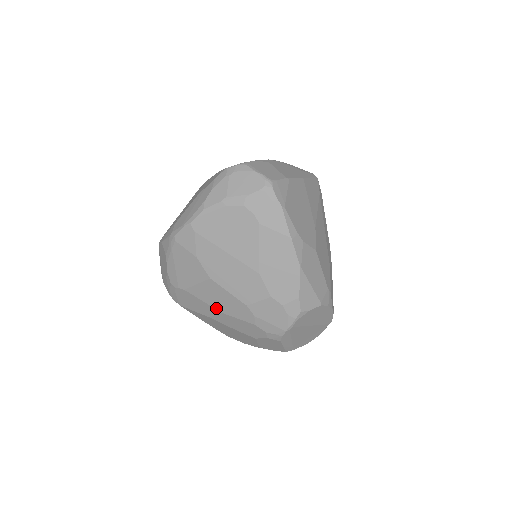
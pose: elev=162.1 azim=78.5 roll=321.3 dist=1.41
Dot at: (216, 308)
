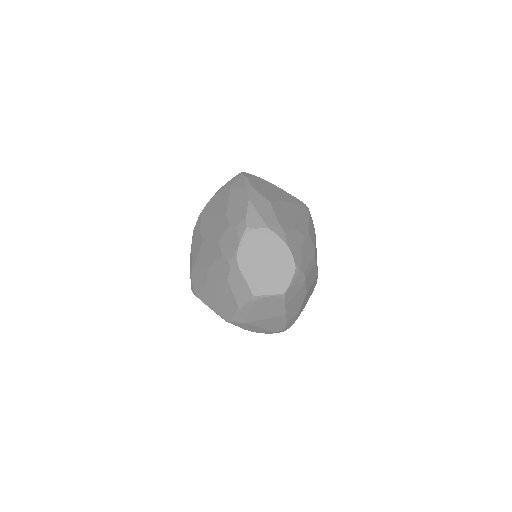
Dot at: (206, 266)
